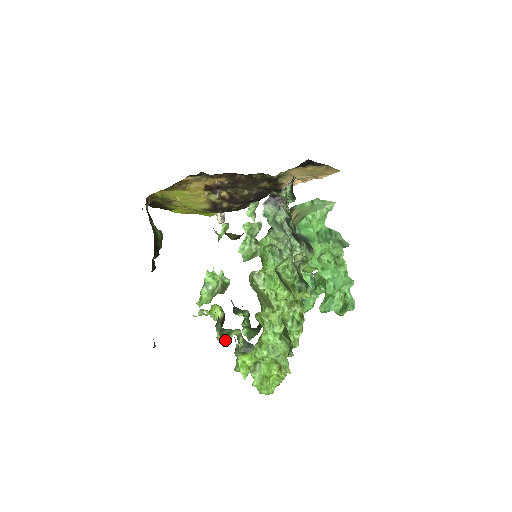
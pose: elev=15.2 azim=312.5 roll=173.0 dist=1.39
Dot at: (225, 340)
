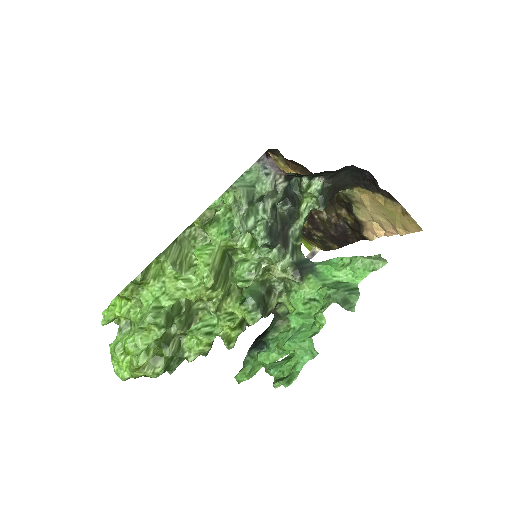
Dot at: occluded
